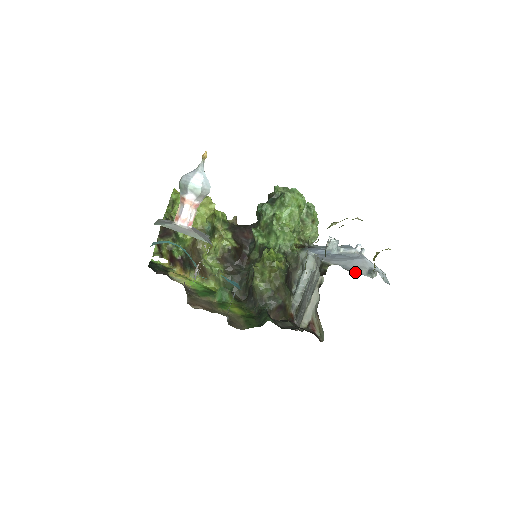
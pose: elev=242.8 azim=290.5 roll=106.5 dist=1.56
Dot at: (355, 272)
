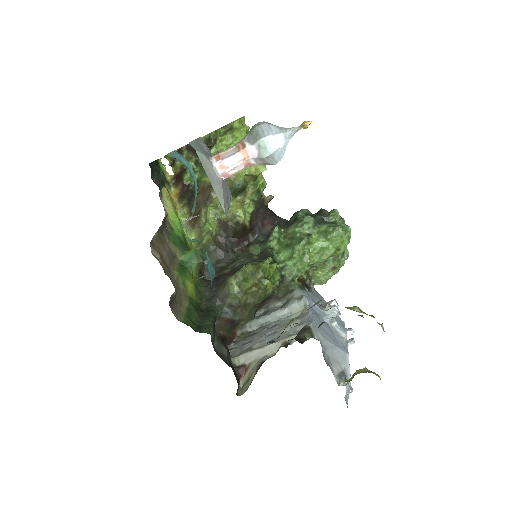
Dot at: (329, 366)
